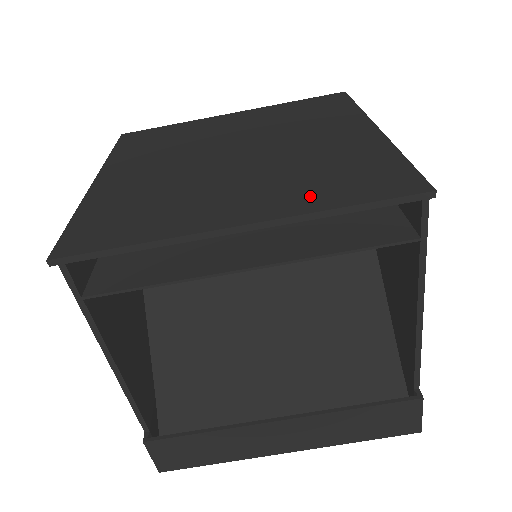
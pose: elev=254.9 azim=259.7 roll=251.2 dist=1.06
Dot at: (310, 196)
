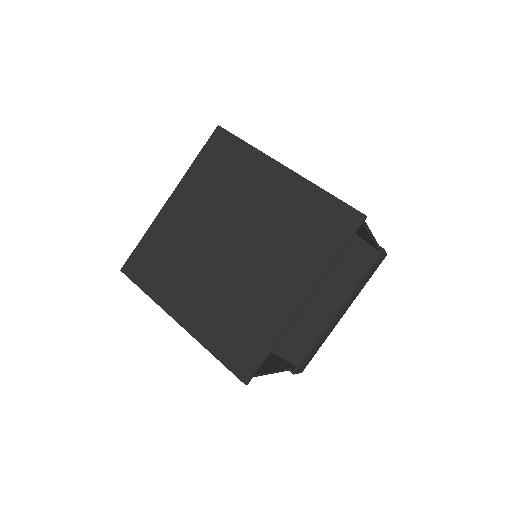
Dot at: (315, 258)
